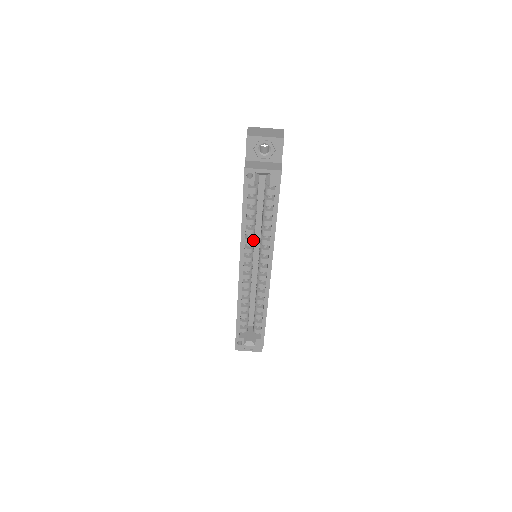
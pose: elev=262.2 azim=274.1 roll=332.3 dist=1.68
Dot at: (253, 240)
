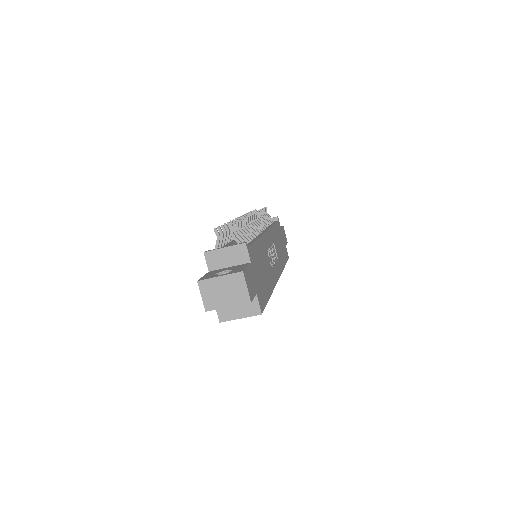
Dot at: occluded
